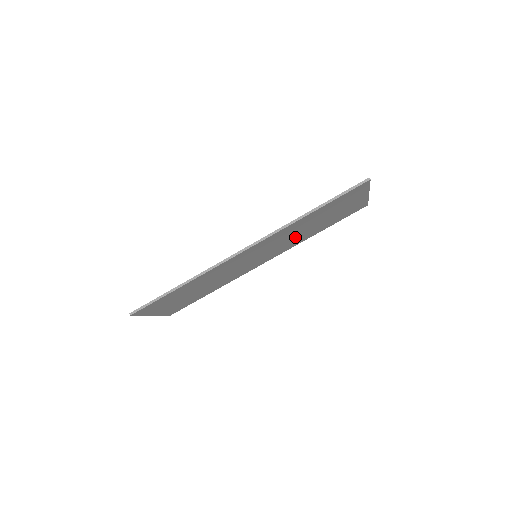
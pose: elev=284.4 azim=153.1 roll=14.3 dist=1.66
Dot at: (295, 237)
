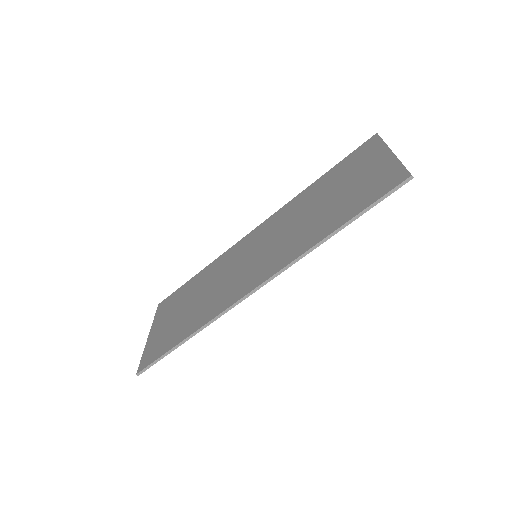
Dot at: occluded
